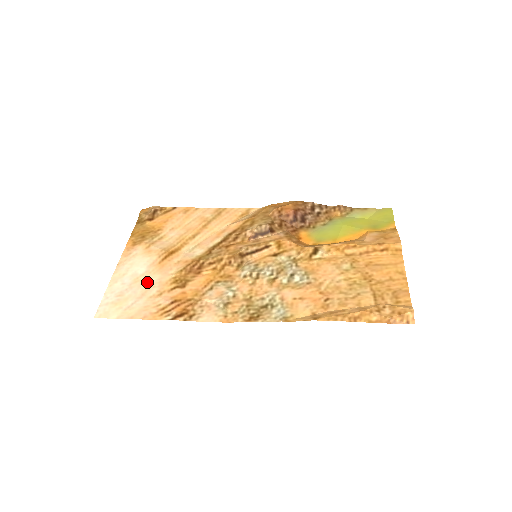
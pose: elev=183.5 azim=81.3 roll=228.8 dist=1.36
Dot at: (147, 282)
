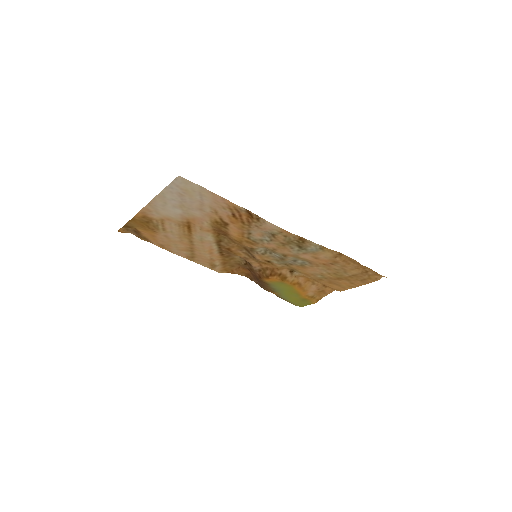
Dot at: (194, 210)
